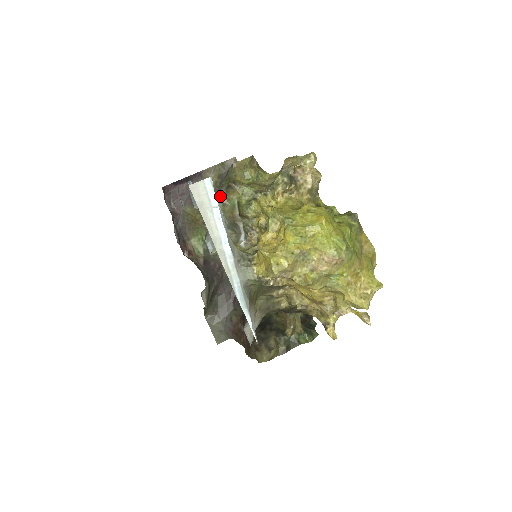
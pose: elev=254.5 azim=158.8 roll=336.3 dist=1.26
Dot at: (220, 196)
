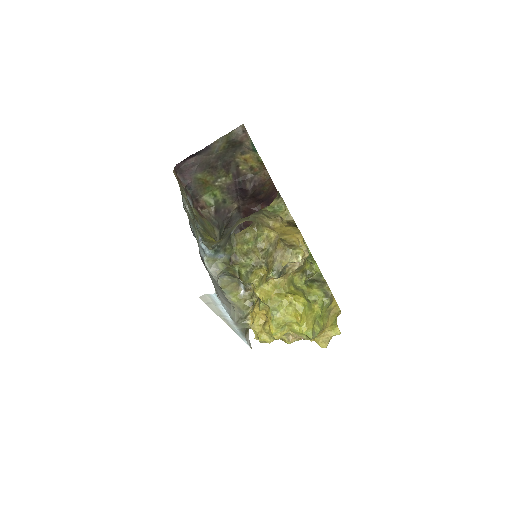
Dot at: (224, 262)
